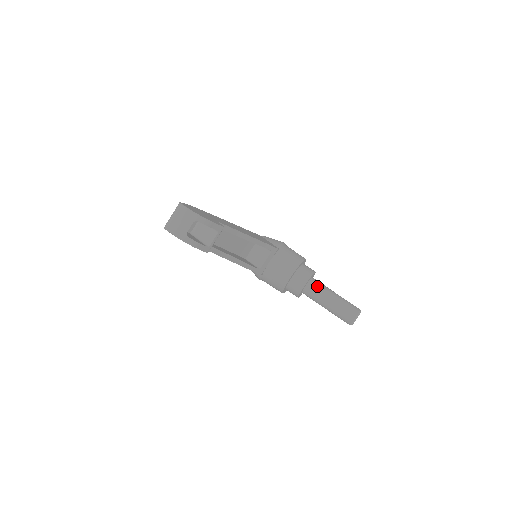
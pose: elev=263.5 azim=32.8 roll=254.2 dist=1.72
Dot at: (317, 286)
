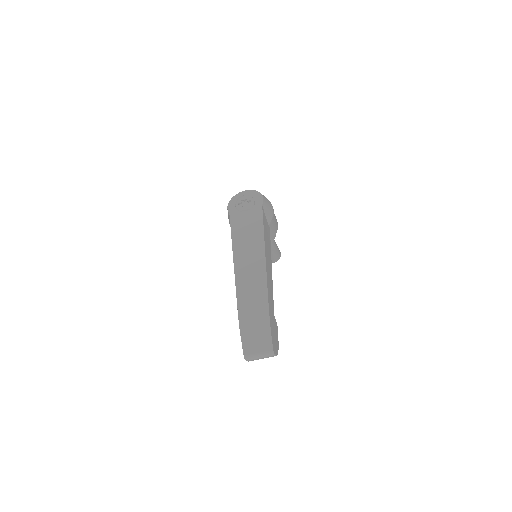
Dot at: occluded
